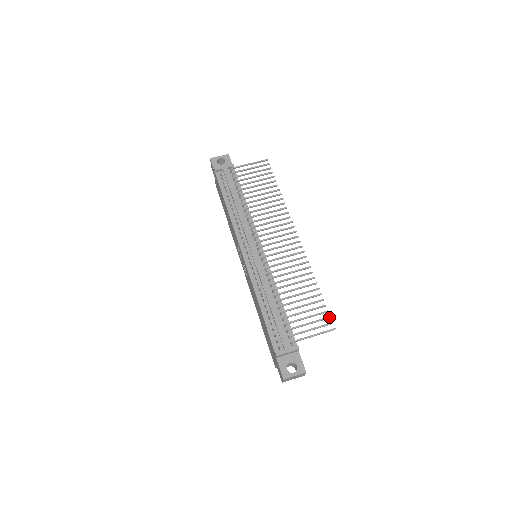
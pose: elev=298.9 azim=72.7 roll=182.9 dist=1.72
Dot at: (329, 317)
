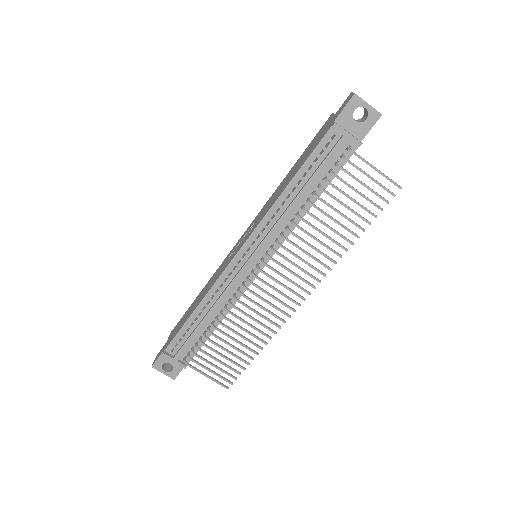
Dot at: (235, 379)
